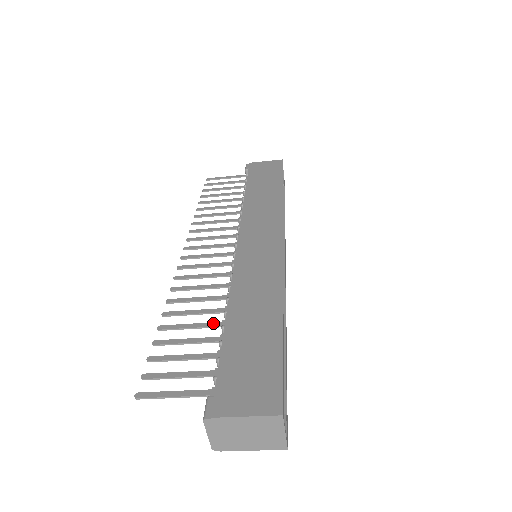
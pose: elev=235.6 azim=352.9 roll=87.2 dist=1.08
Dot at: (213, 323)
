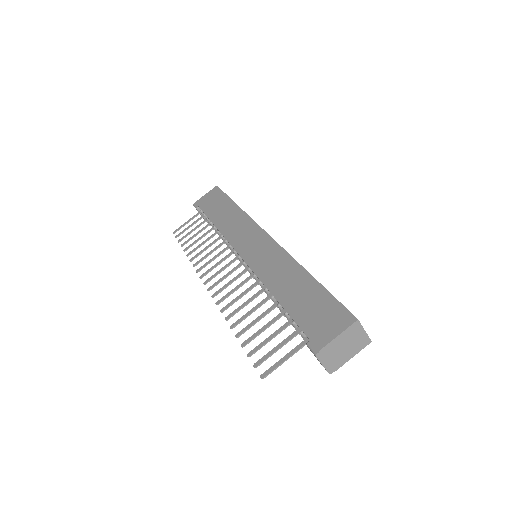
Dot at: (269, 309)
